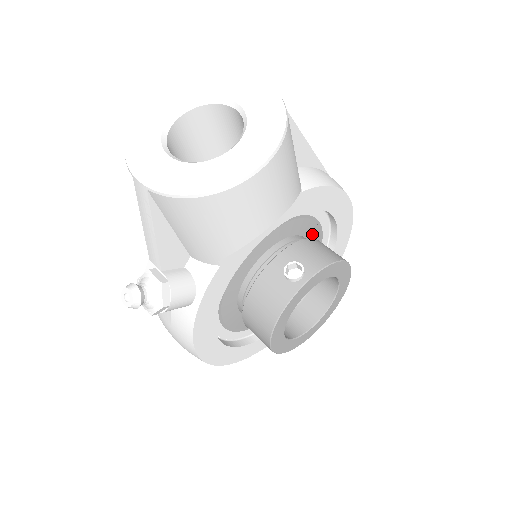
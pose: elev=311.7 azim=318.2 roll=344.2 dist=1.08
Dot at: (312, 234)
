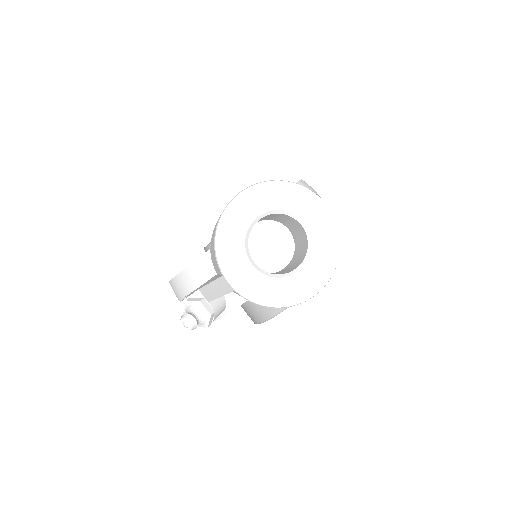
Dot at: occluded
